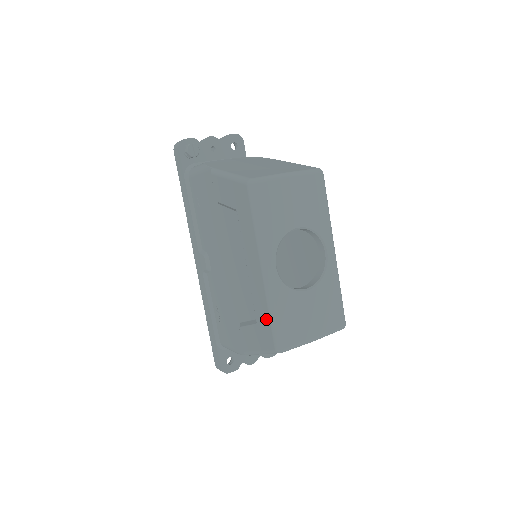
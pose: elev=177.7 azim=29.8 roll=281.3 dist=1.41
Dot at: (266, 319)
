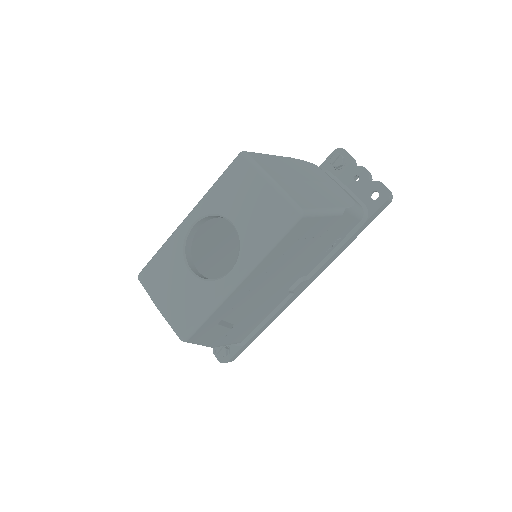
Dot at: occluded
